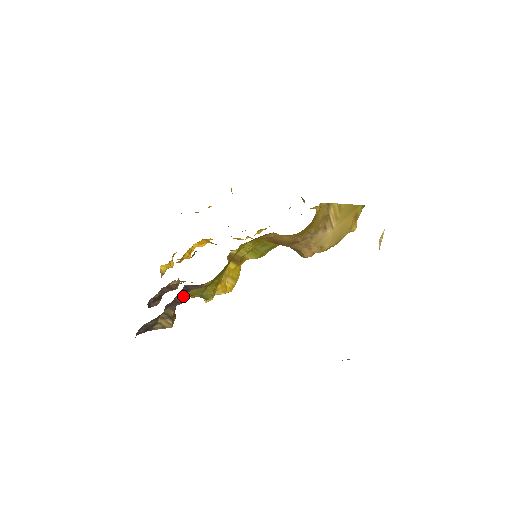
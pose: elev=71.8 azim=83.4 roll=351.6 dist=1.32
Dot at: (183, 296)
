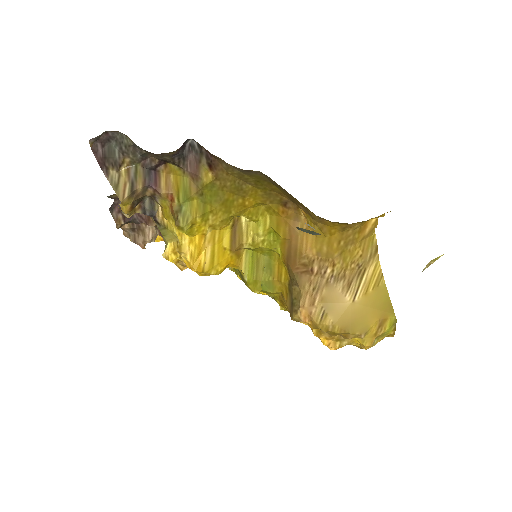
Dot at: (167, 181)
